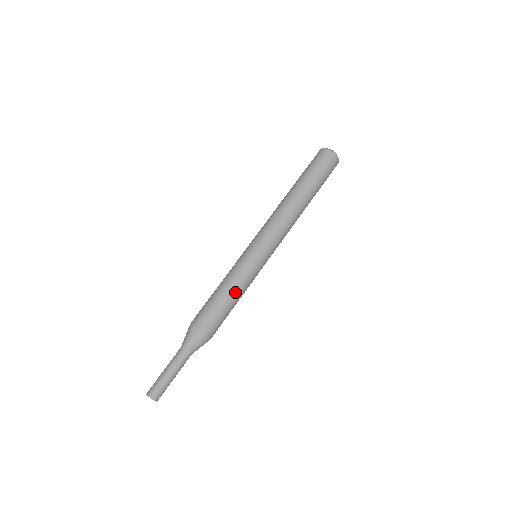
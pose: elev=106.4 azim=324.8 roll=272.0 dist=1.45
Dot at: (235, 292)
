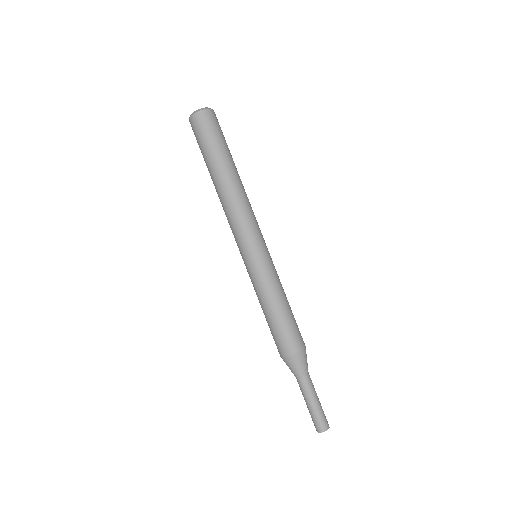
Dot at: (284, 298)
